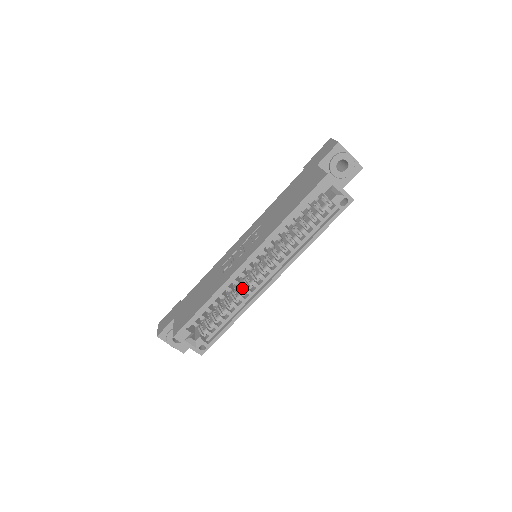
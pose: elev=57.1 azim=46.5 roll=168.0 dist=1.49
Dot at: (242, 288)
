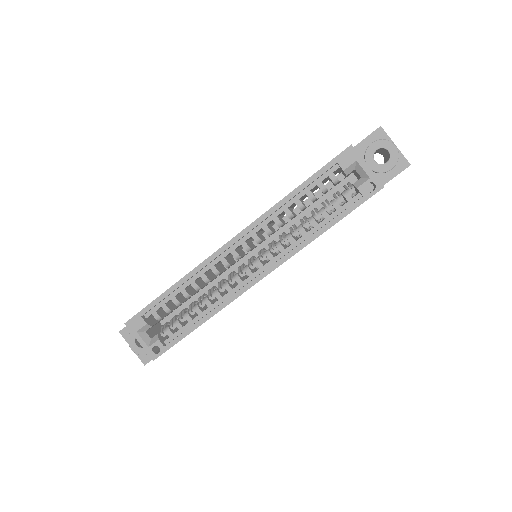
Dot at: (223, 283)
